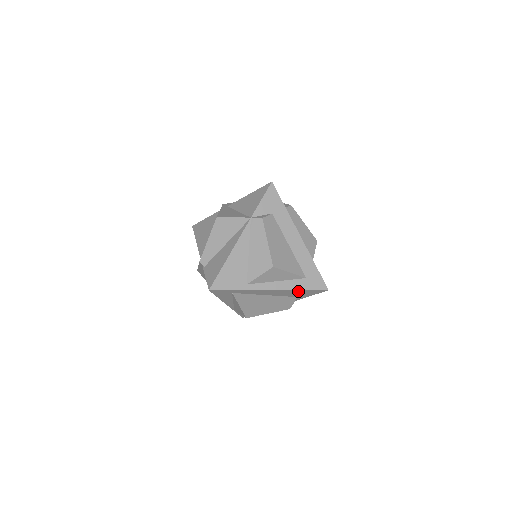
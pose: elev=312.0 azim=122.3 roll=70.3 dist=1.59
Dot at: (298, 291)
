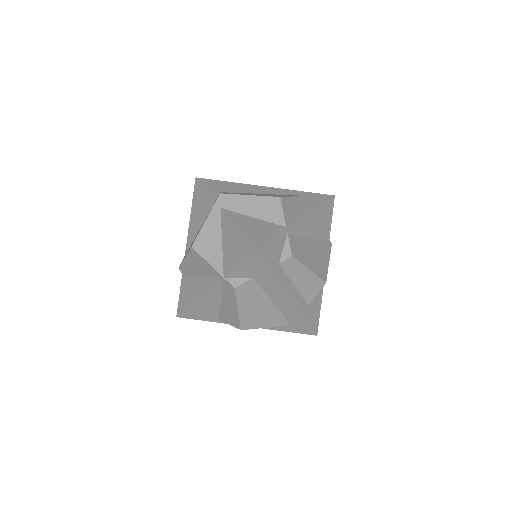
Dot at: occluded
